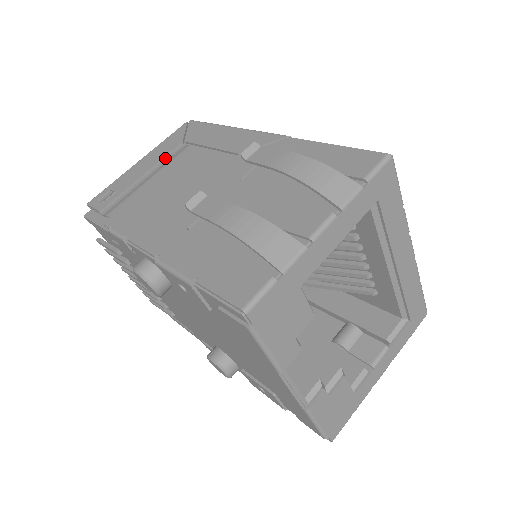
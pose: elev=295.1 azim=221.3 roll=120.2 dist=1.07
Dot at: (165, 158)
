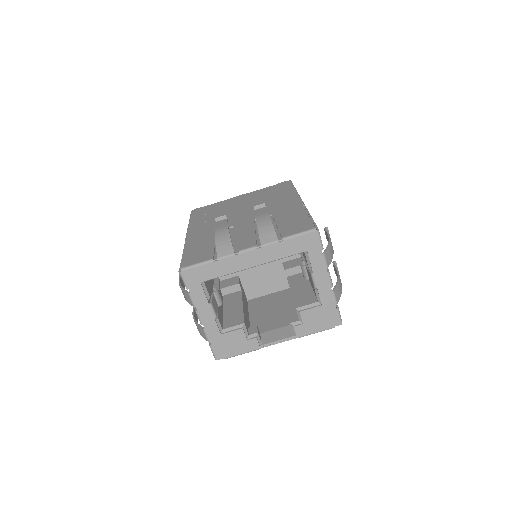
Dot at: occluded
